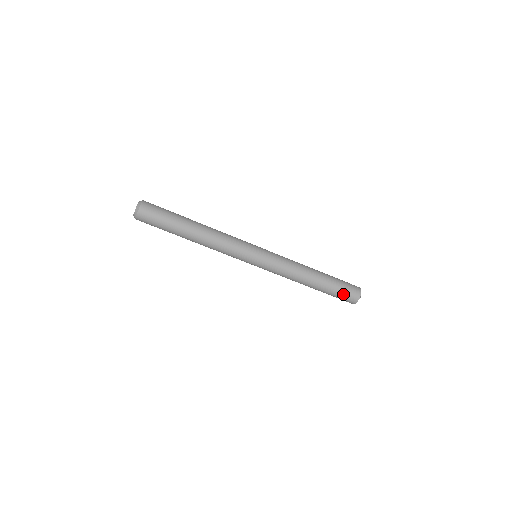
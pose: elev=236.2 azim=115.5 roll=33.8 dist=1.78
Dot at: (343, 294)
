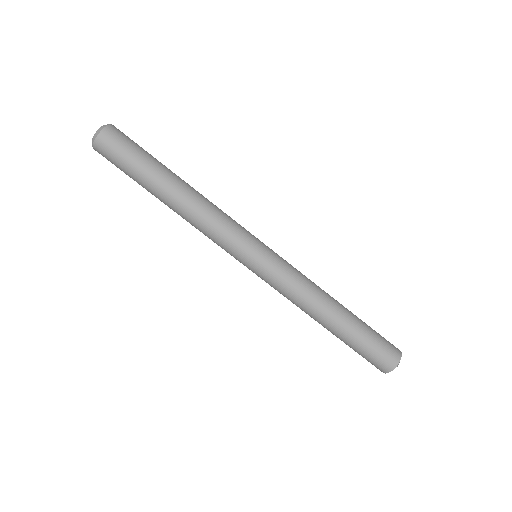
Dot at: (371, 353)
